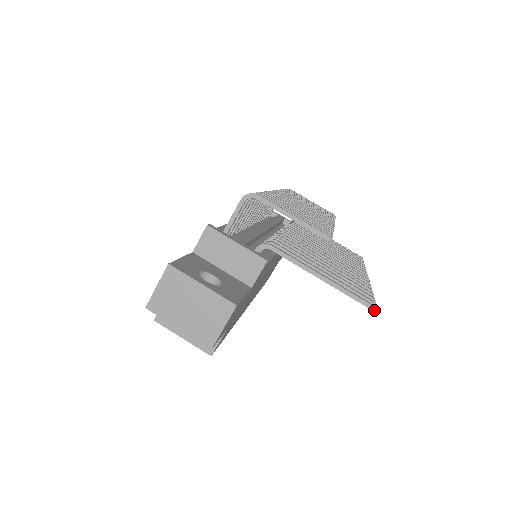
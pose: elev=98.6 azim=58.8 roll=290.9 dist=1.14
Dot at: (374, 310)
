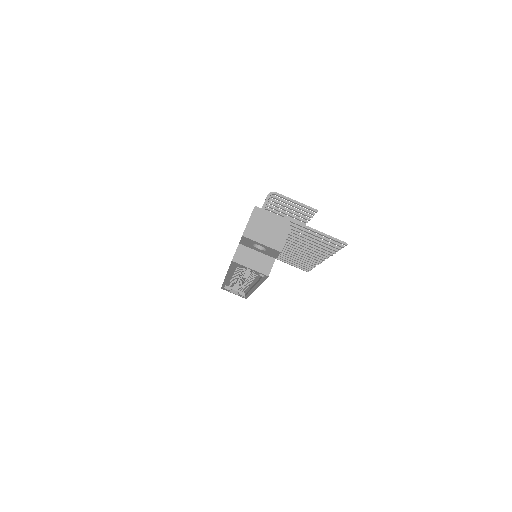
Dot at: (346, 244)
